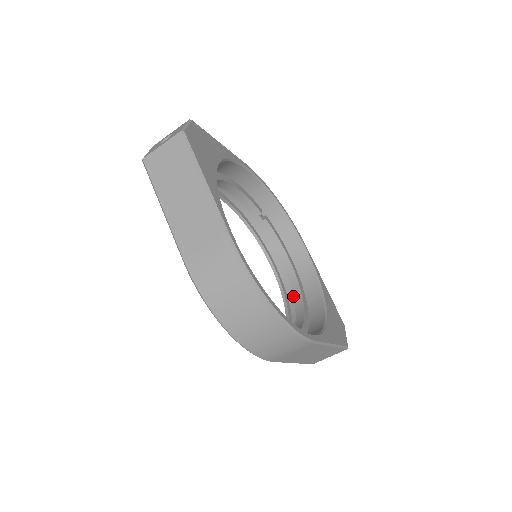
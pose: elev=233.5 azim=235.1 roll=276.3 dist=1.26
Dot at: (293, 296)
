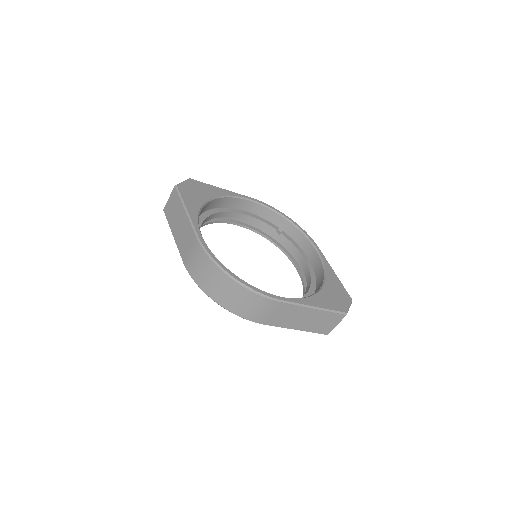
Dot at: occluded
